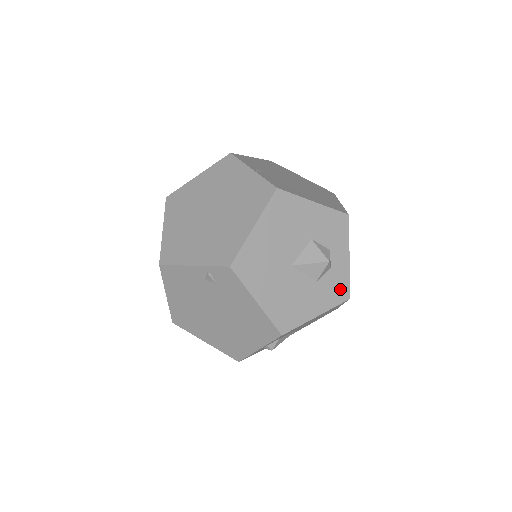
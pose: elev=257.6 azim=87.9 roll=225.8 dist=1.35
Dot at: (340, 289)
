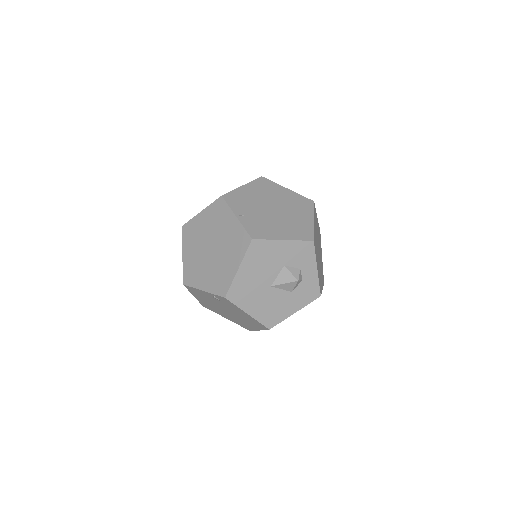
Dot at: (312, 292)
